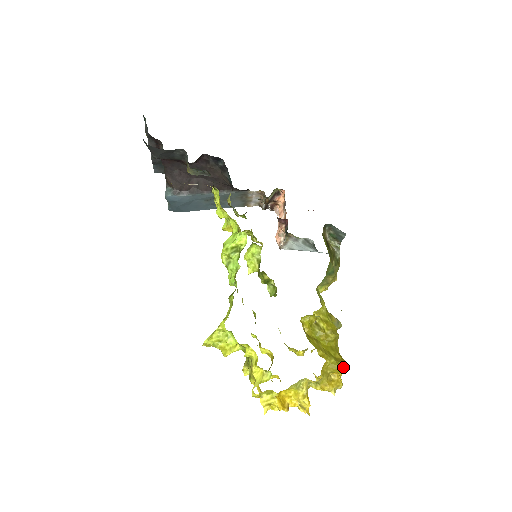
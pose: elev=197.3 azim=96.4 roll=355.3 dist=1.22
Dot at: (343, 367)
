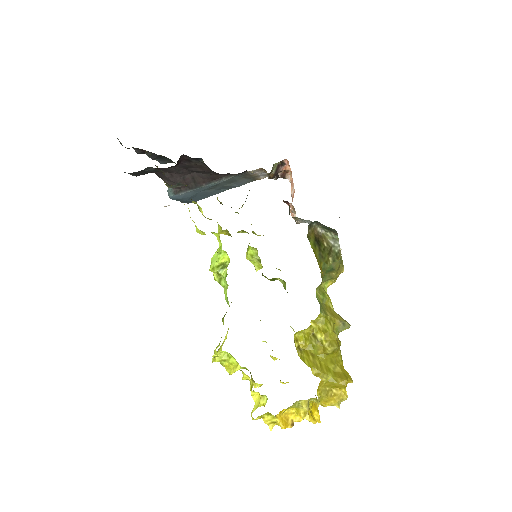
Dot at: (342, 383)
